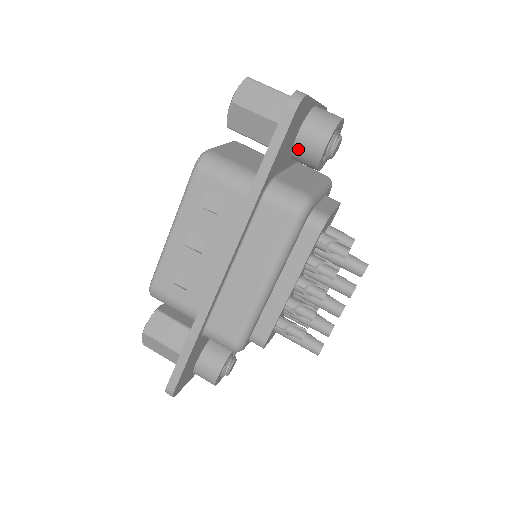
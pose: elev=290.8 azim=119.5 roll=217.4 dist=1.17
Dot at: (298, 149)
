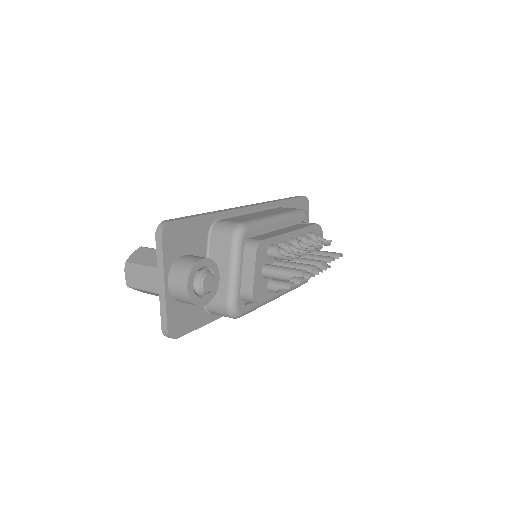
Dot at: occluded
